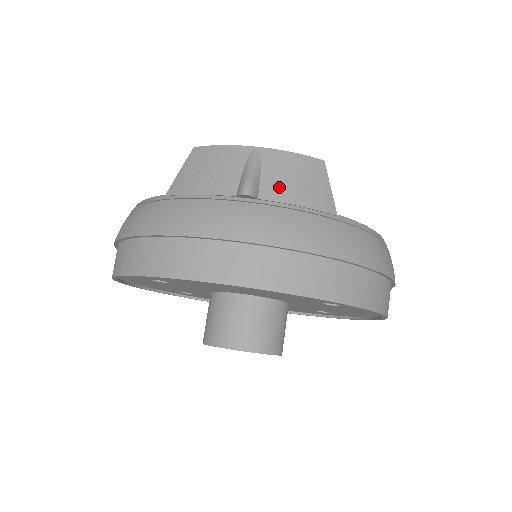
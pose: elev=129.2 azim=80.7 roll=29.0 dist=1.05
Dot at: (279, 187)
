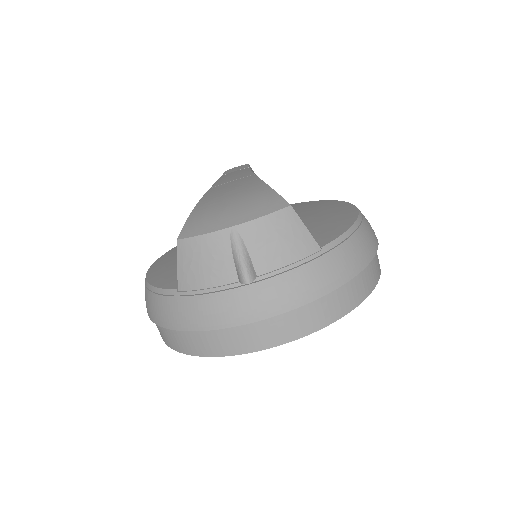
Dot at: (268, 257)
